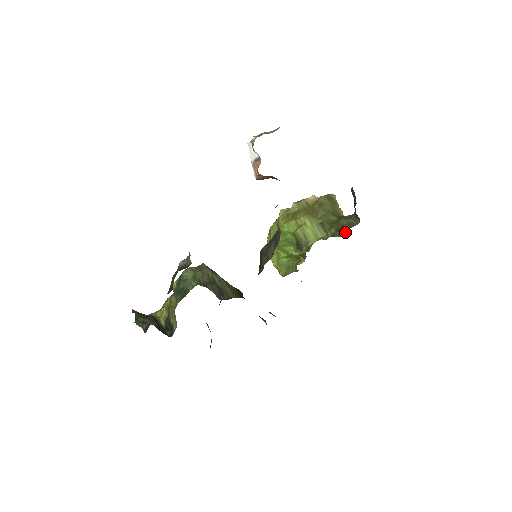
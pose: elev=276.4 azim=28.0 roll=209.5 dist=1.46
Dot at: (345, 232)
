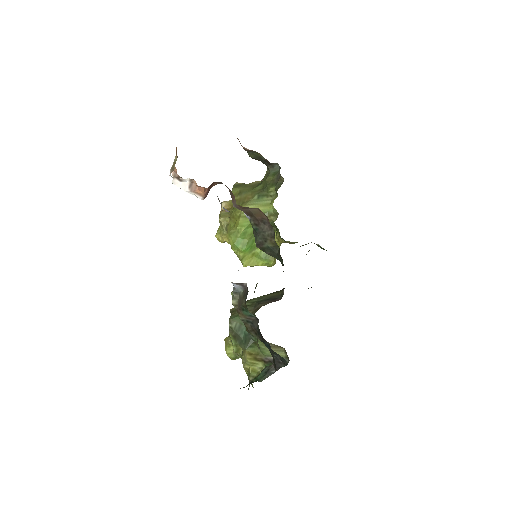
Dot at: (281, 177)
